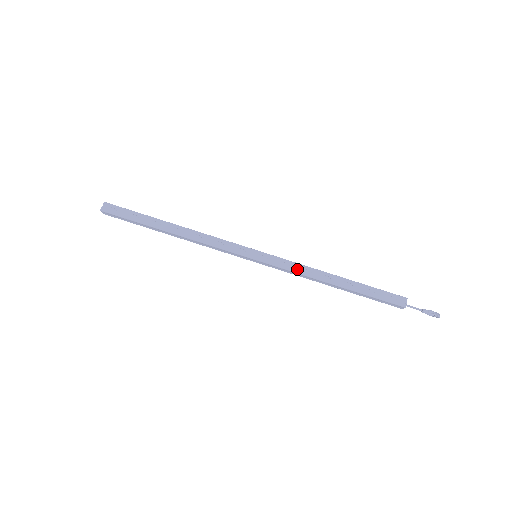
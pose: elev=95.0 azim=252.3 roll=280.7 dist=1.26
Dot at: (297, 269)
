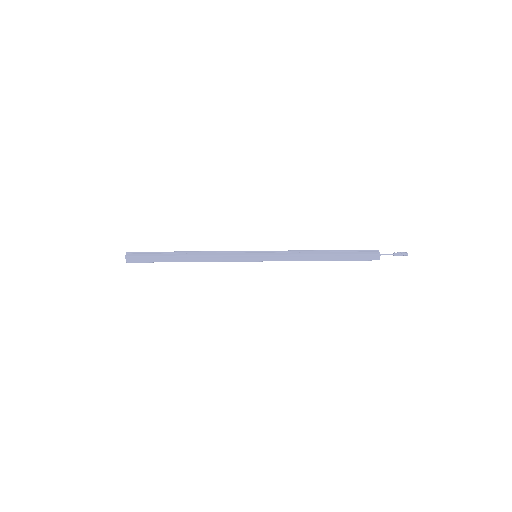
Dot at: (290, 253)
